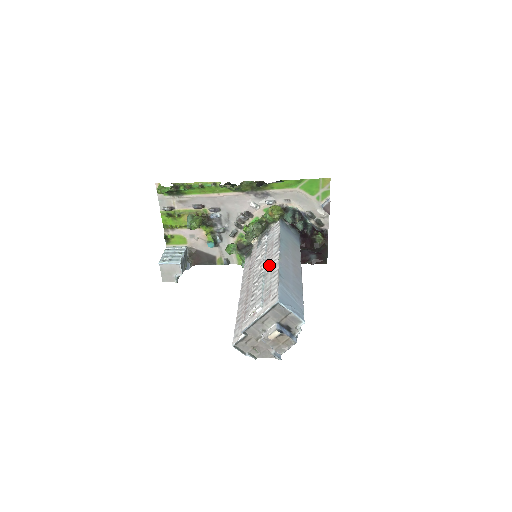
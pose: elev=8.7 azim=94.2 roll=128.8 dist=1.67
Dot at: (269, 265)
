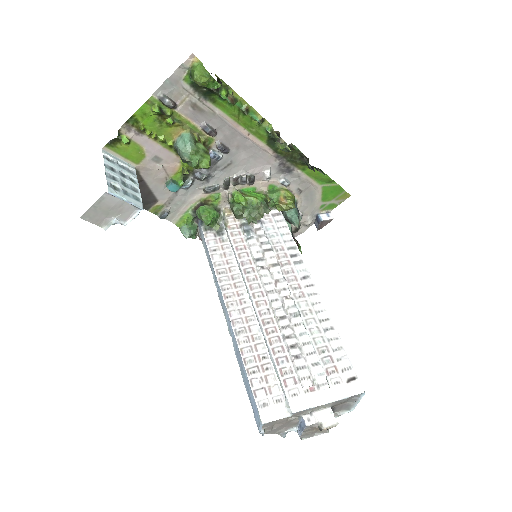
Dot at: (301, 297)
